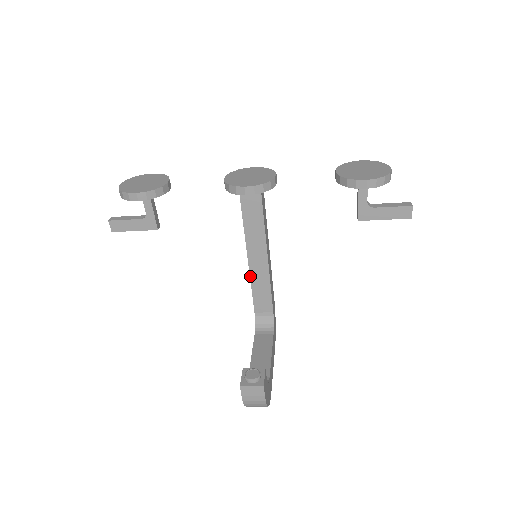
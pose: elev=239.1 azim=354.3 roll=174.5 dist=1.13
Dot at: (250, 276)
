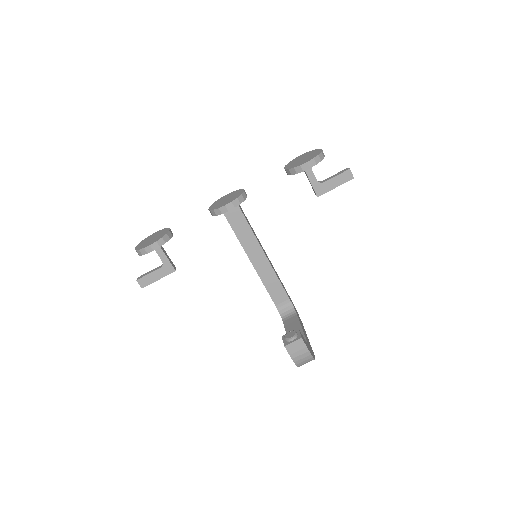
Dot at: (259, 276)
